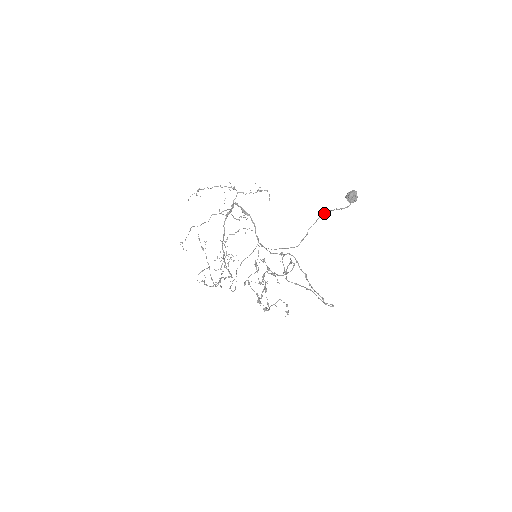
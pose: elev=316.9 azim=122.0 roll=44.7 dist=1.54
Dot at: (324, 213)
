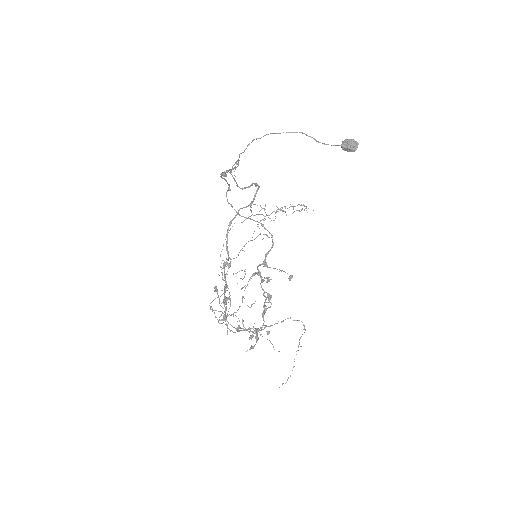
Dot at: (294, 132)
